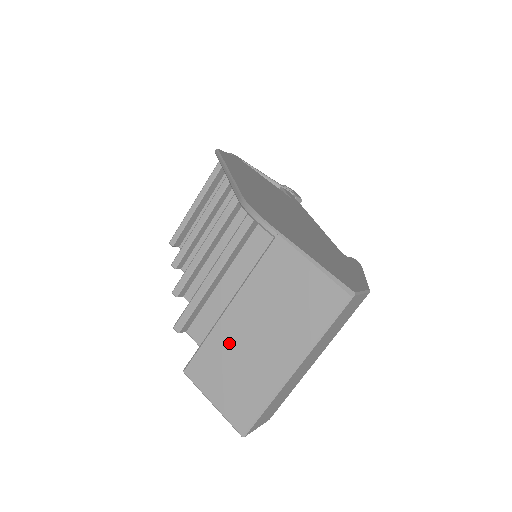
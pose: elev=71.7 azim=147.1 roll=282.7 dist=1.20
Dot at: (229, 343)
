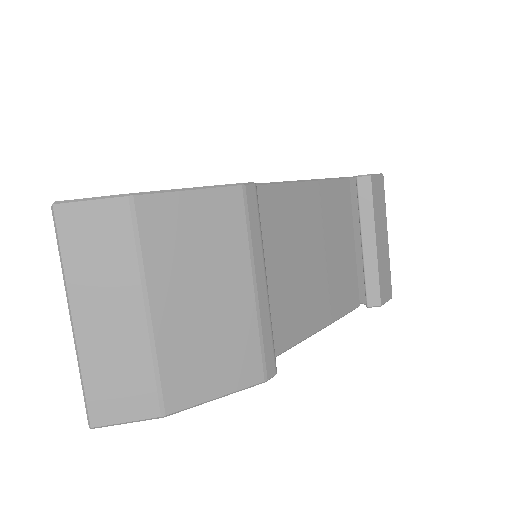
Dot at: occluded
